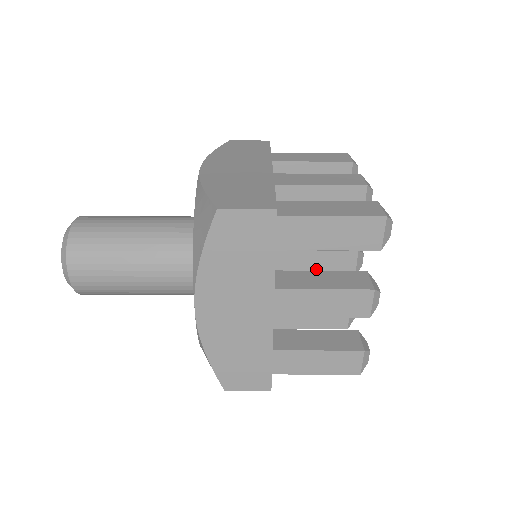
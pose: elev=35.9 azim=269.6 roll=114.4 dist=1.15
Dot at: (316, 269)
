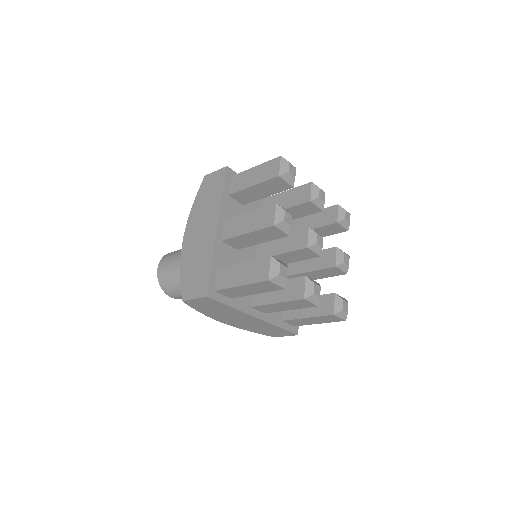
Dot at: (292, 259)
